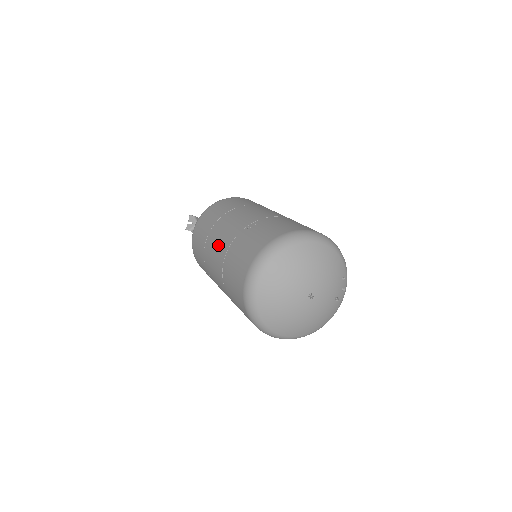
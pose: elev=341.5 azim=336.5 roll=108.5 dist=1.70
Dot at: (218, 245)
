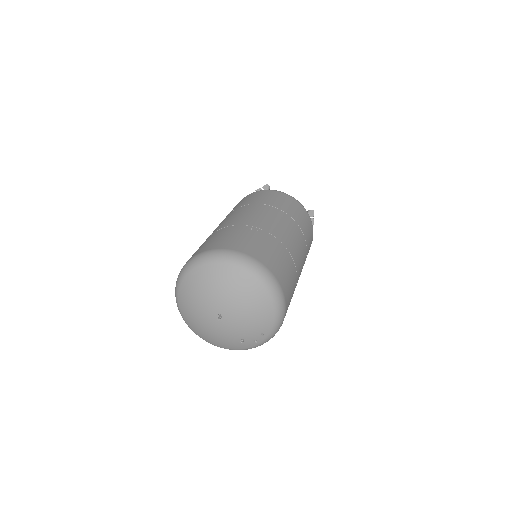
Dot at: (230, 219)
